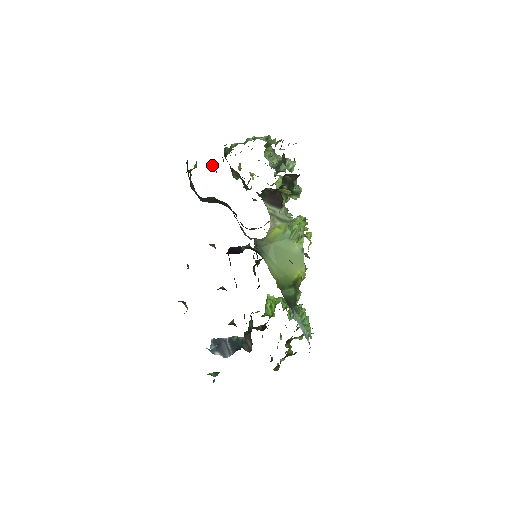
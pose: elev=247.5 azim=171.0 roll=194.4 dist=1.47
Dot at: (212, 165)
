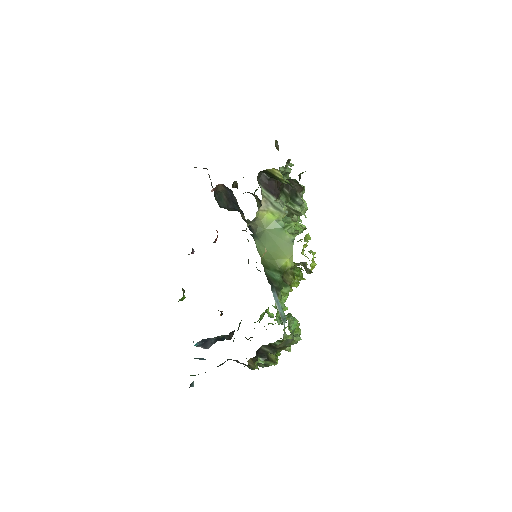
Dot at: (235, 184)
